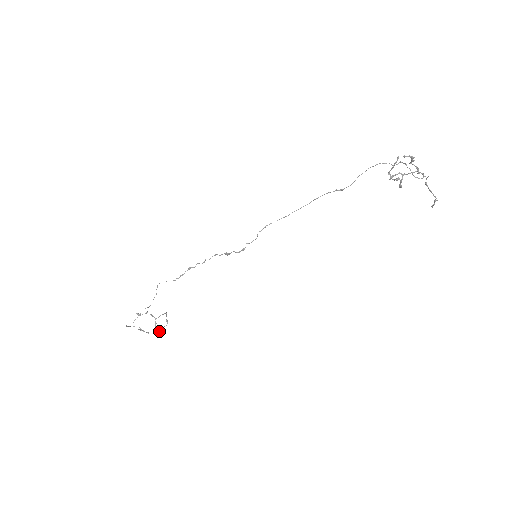
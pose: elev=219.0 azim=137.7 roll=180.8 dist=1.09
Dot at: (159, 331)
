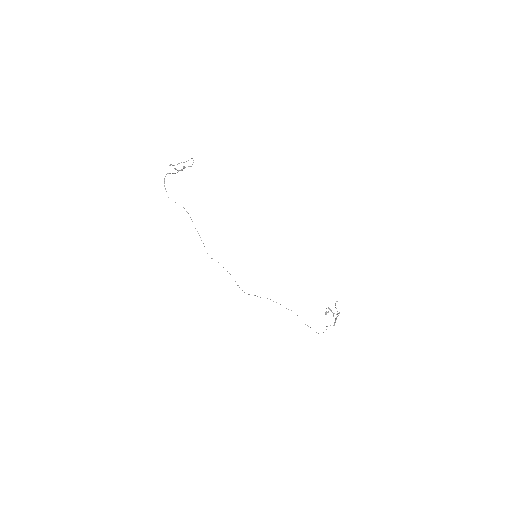
Dot at: occluded
